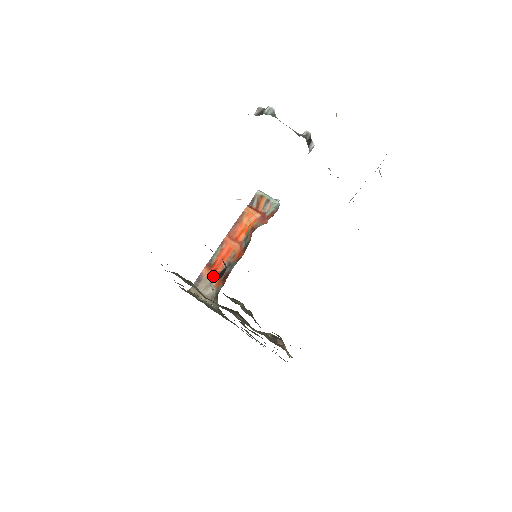
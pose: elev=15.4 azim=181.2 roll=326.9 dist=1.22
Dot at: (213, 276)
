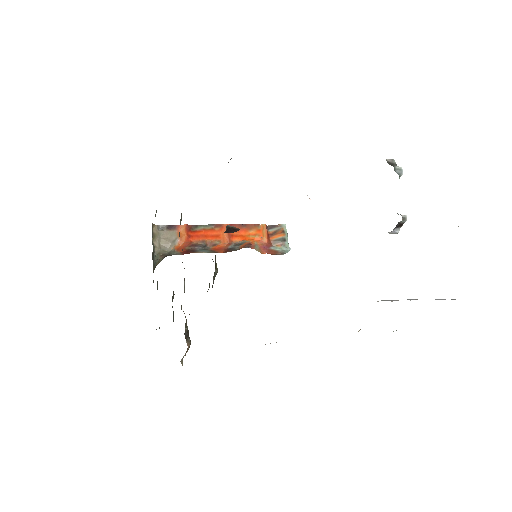
Dot at: (183, 238)
